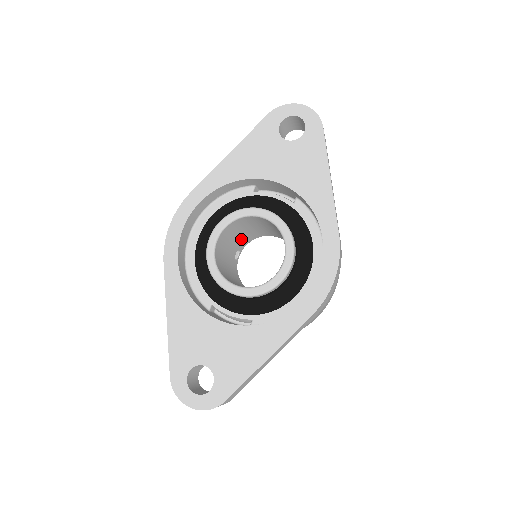
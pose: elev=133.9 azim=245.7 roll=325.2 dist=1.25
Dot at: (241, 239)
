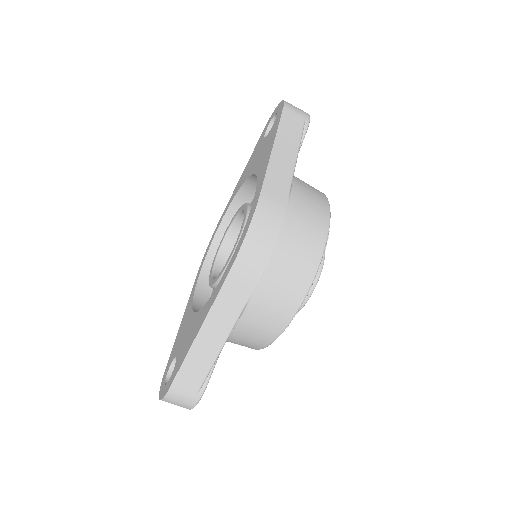
Dot at: occluded
